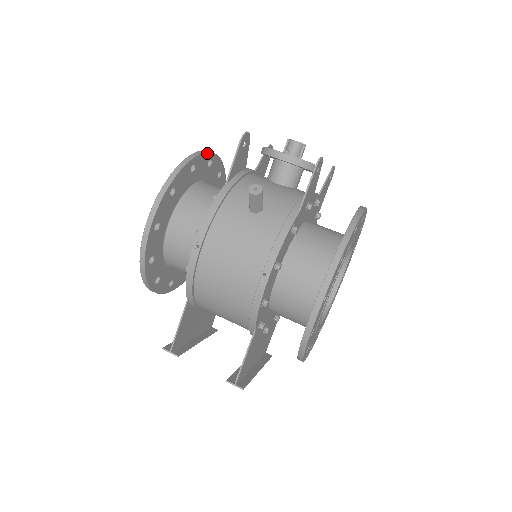
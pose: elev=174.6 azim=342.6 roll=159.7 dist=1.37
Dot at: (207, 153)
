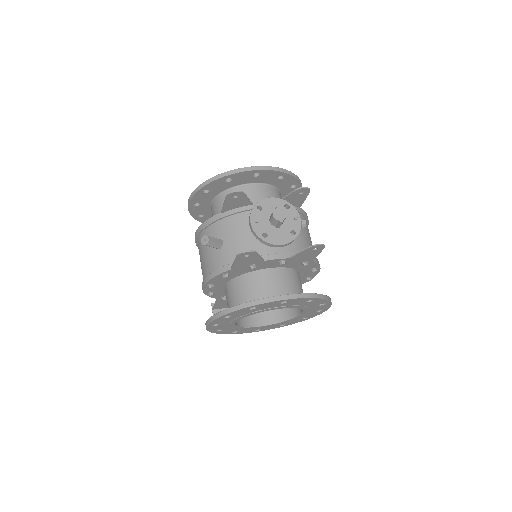
Dot at: (248, 171)
